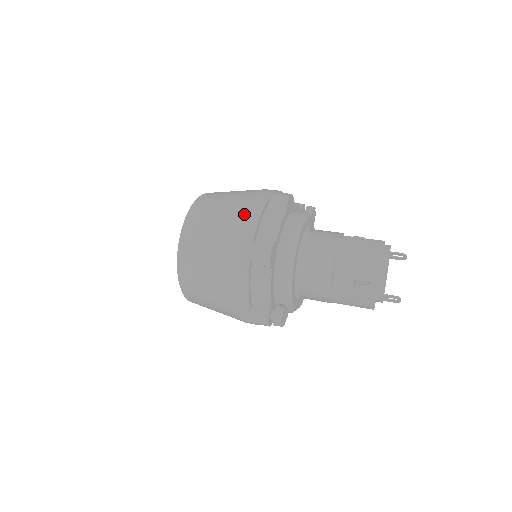
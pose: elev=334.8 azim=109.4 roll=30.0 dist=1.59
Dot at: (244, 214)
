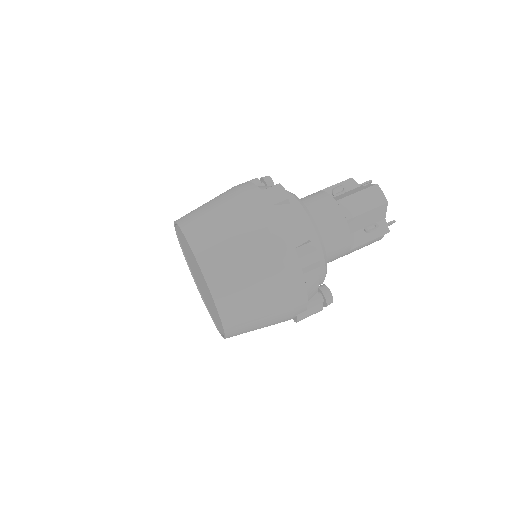
Dot at: (268, 233)
